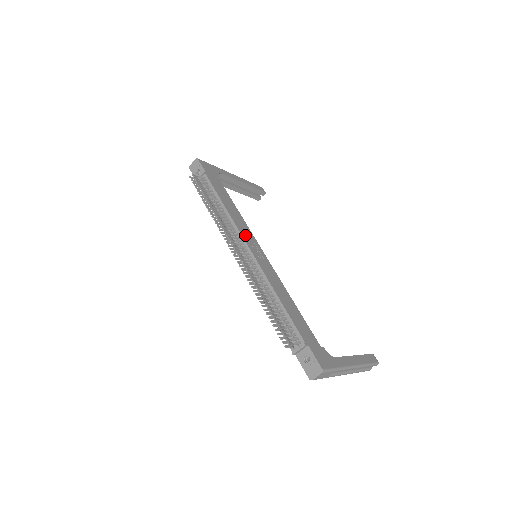
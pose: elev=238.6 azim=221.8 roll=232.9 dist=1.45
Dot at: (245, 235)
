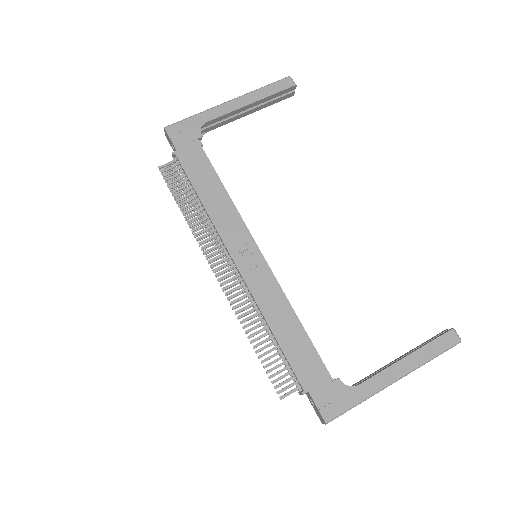
Dot at: (231, 240)
